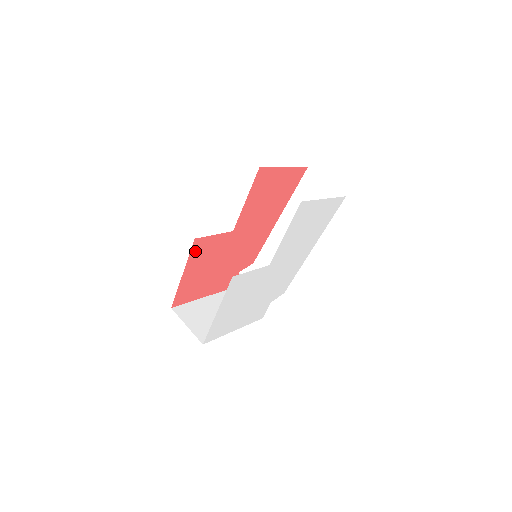
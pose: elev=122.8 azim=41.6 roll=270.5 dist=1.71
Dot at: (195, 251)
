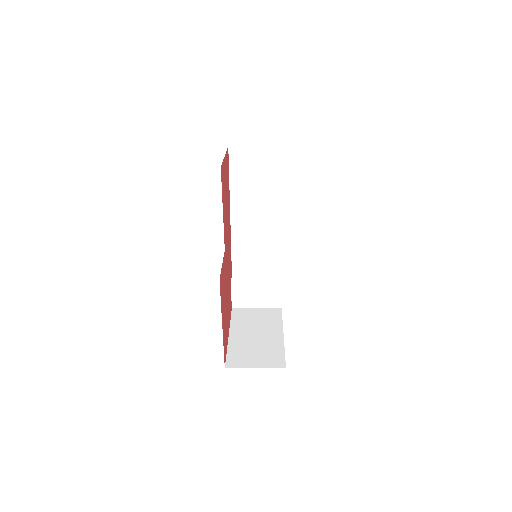
Dot at: (221, 293)
